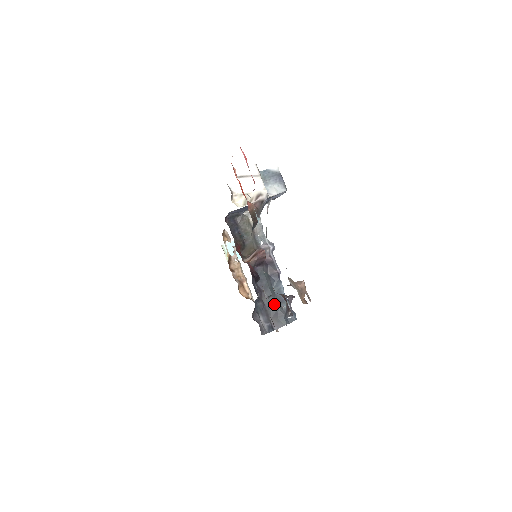
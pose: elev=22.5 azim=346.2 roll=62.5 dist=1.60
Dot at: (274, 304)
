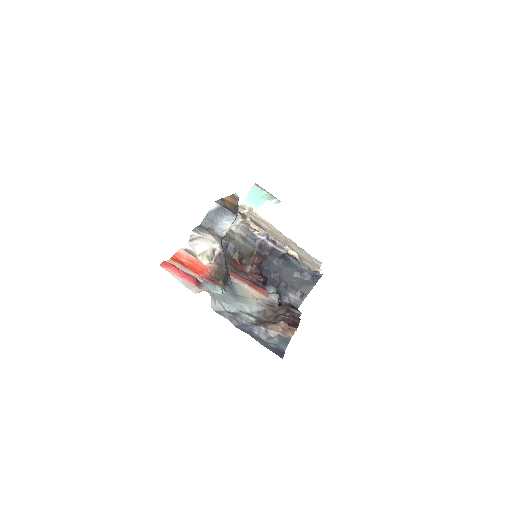
Dot at: (295, 278)
